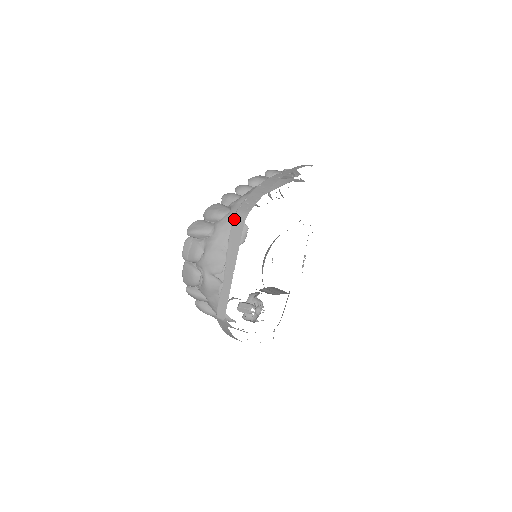
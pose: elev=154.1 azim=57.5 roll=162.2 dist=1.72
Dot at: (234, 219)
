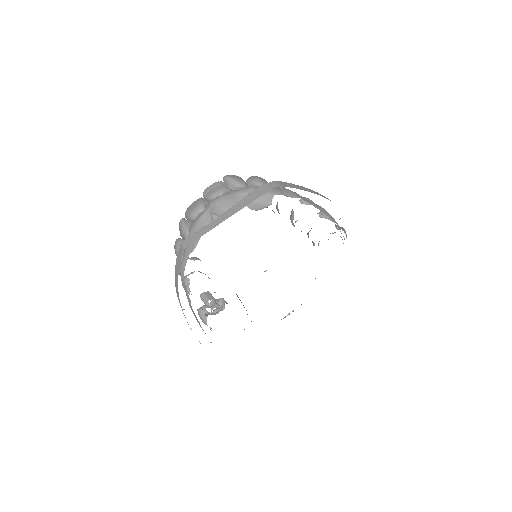
Dot at: (267, 183)
